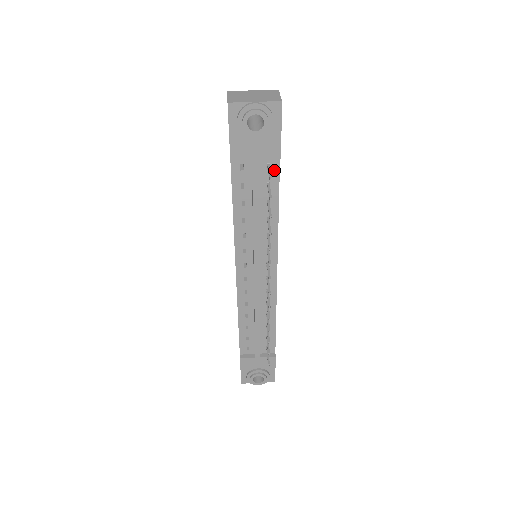
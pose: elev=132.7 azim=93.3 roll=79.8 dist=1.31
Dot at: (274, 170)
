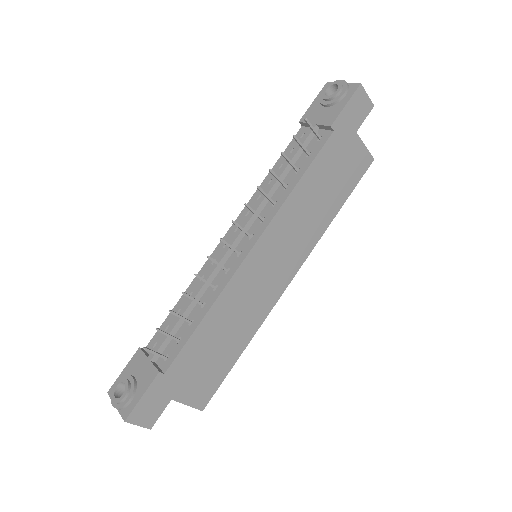
Dot at: (322, 142)
